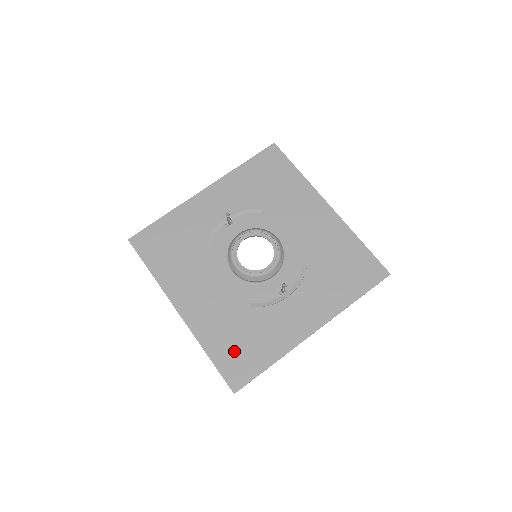
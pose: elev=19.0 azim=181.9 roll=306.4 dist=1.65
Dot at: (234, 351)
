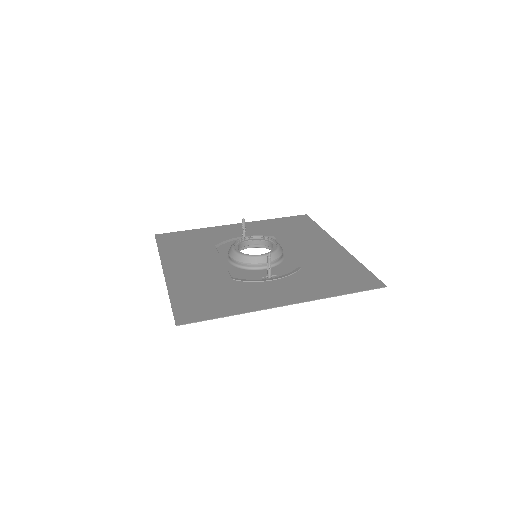
Dot at: (197, 300)
